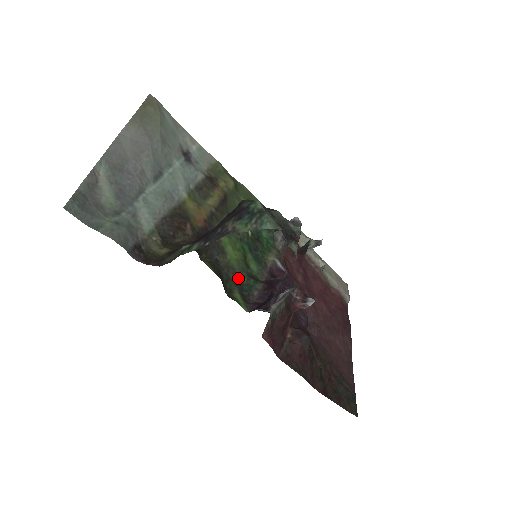
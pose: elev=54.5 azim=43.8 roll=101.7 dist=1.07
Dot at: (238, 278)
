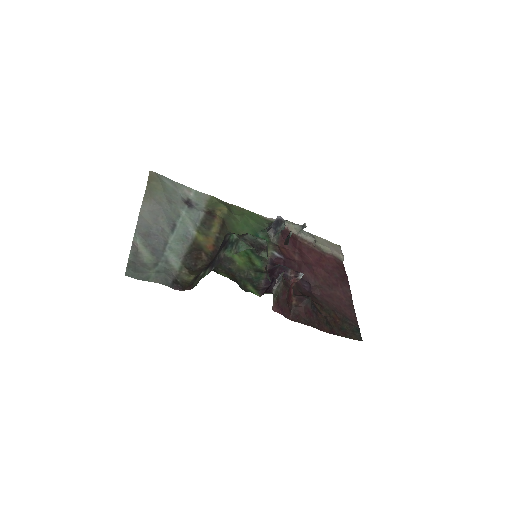
Dot at: (248, 275)
